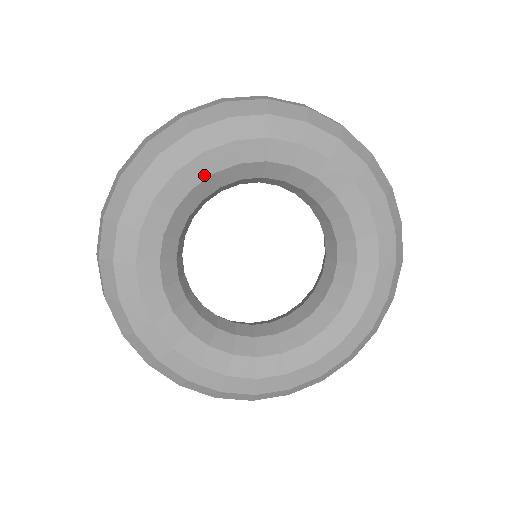
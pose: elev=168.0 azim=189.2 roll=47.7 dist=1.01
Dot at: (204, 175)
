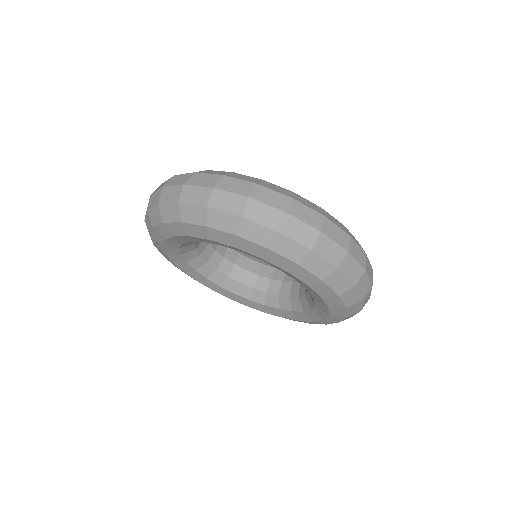
Dot at: (184, 241)
